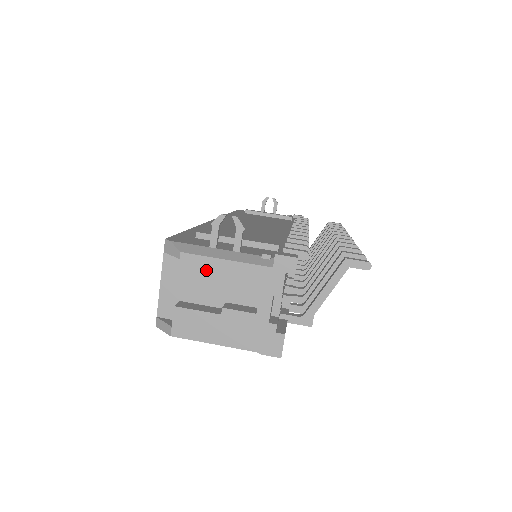
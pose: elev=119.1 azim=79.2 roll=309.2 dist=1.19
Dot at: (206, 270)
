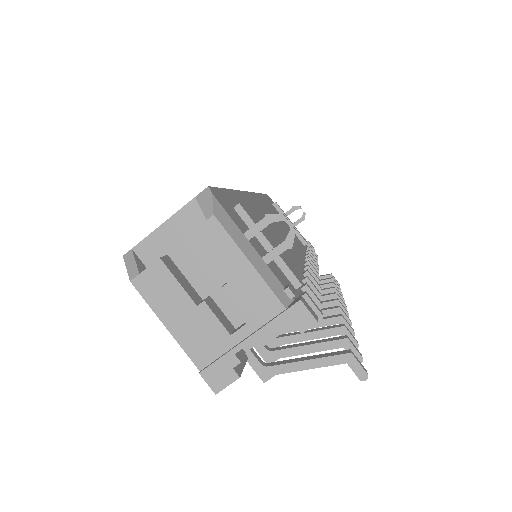
Dot at: (222, 253)
